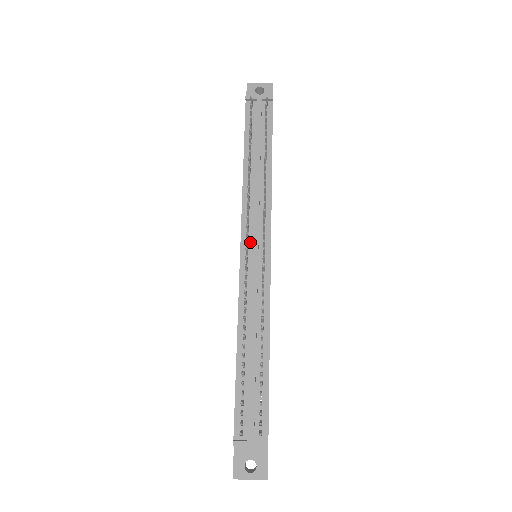
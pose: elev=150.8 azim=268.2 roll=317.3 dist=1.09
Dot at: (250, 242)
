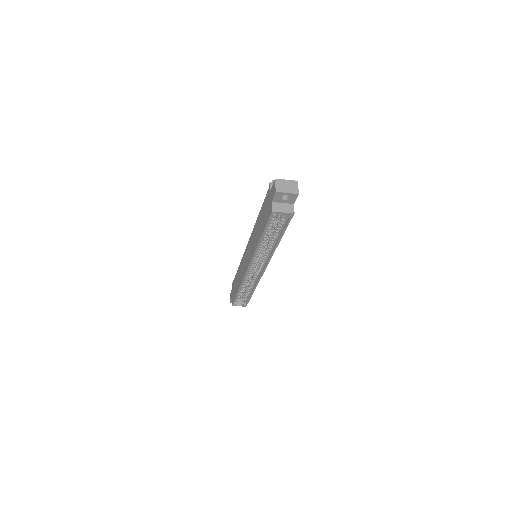
Dot at: occluded
